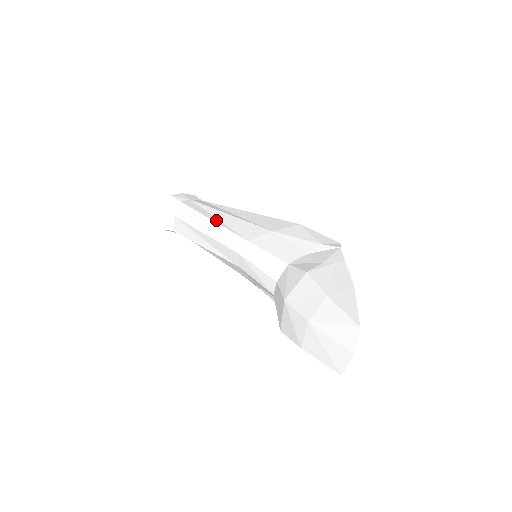
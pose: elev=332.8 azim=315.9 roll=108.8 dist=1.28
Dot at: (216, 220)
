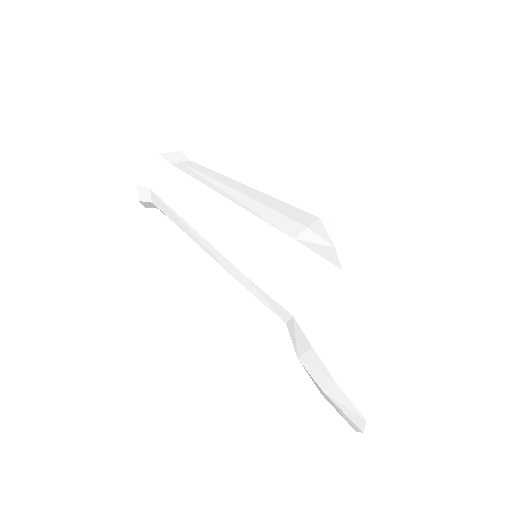
Dot at: (201, 231)
